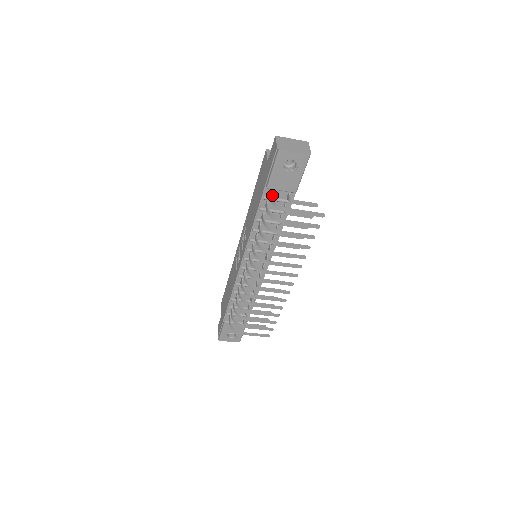
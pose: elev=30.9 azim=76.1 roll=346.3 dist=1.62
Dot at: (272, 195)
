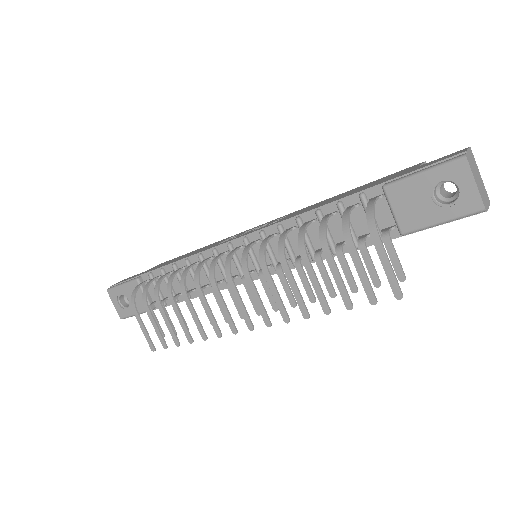
Dot at: occluded
